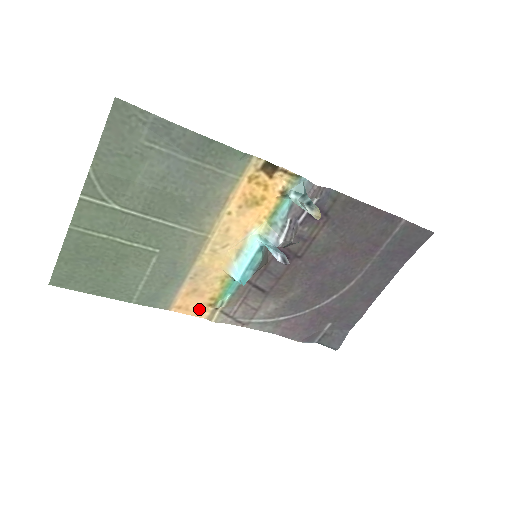
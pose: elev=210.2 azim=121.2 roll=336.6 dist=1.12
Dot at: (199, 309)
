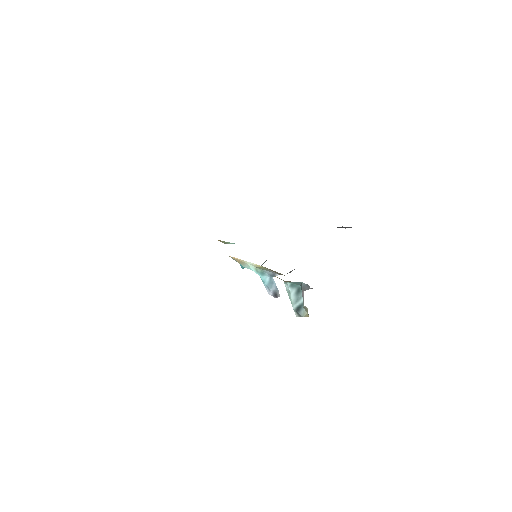
Dot at: occluded
